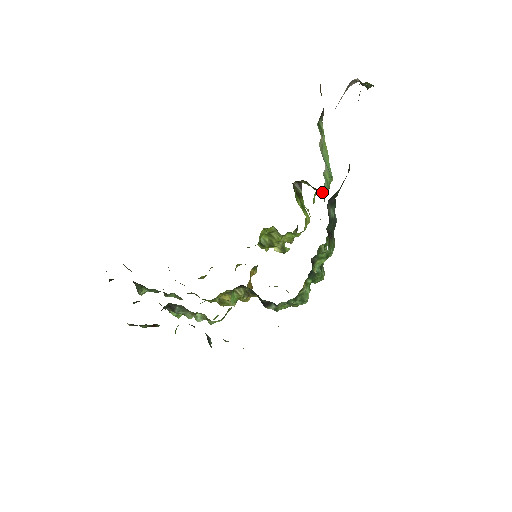
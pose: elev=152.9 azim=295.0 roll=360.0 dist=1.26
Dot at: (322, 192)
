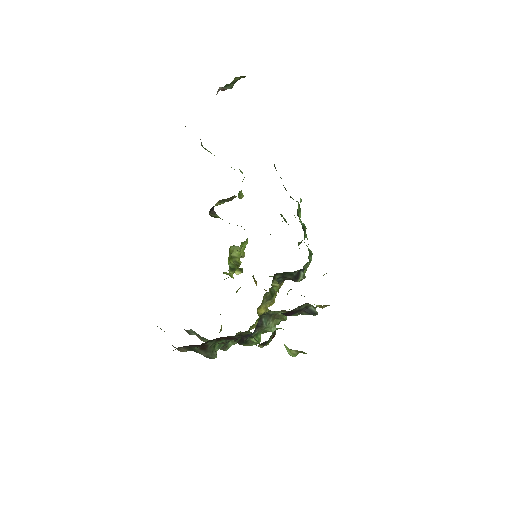
Dot at: (241, 194)
